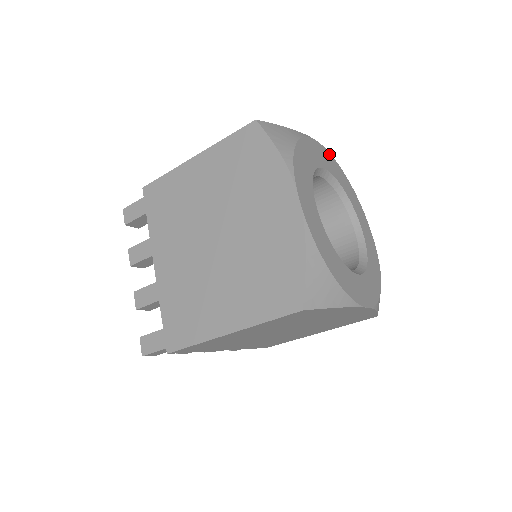
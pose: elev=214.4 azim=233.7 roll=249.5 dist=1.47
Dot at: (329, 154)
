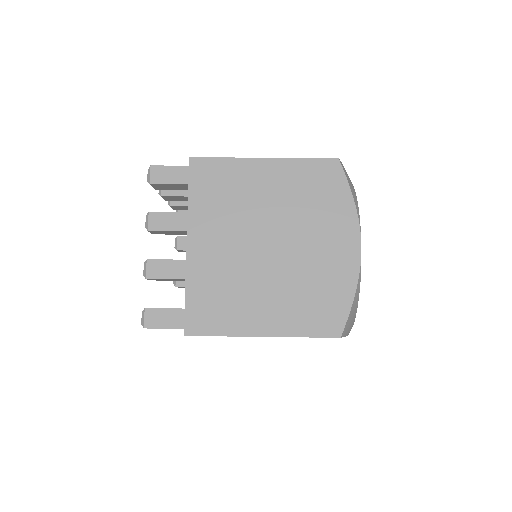
Dot at: (360, 226)
